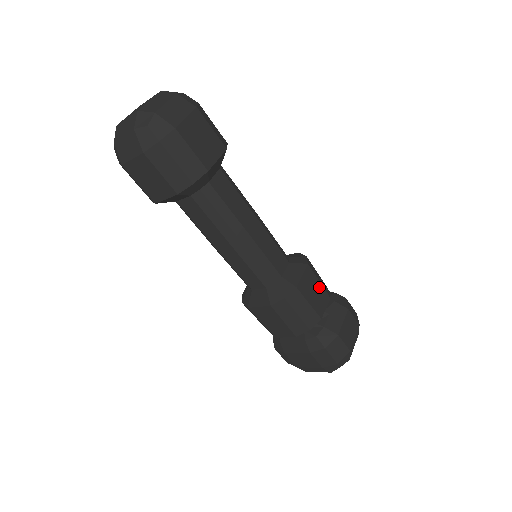
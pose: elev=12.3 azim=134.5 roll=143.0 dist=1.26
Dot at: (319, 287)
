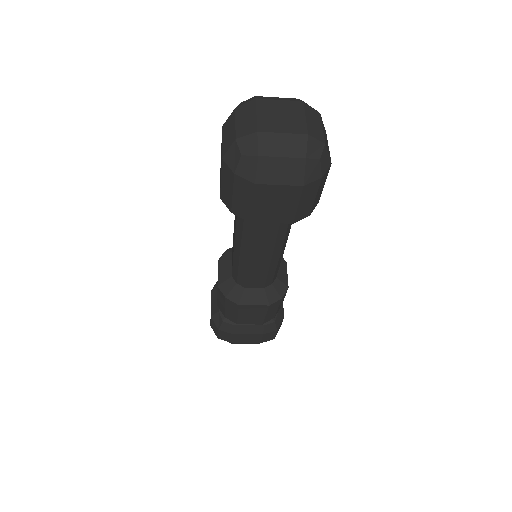
Dot at: occluded
